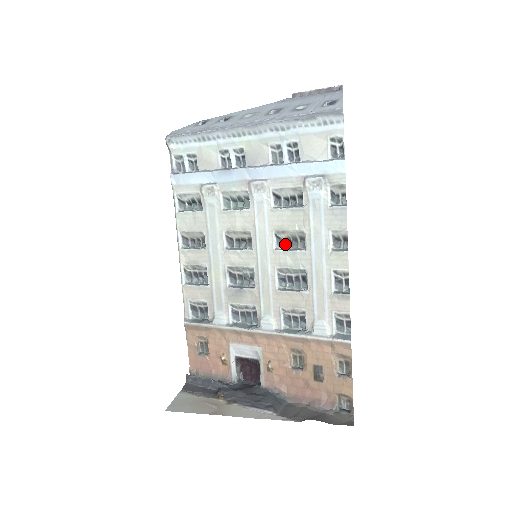
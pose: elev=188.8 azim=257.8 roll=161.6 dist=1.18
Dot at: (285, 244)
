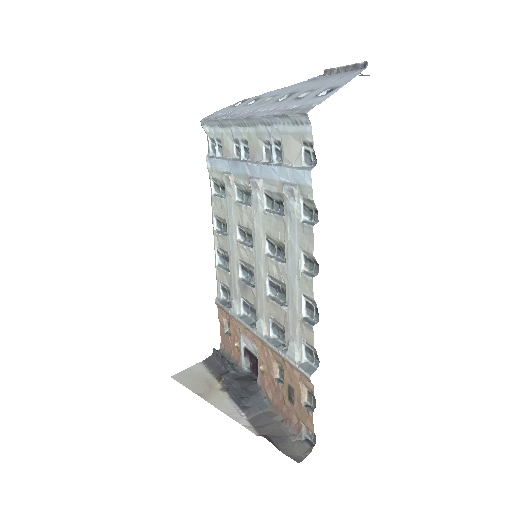
Dot at: (276, 251)
